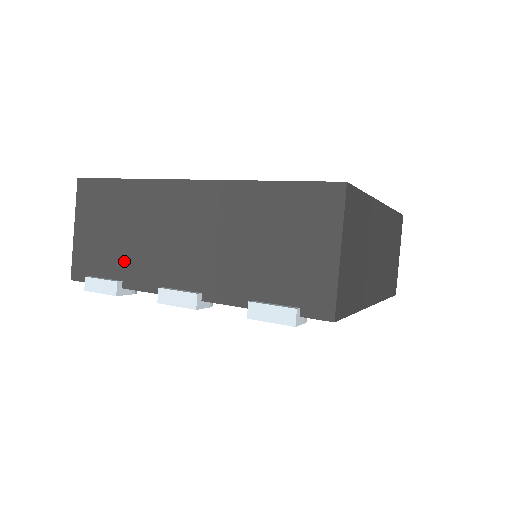
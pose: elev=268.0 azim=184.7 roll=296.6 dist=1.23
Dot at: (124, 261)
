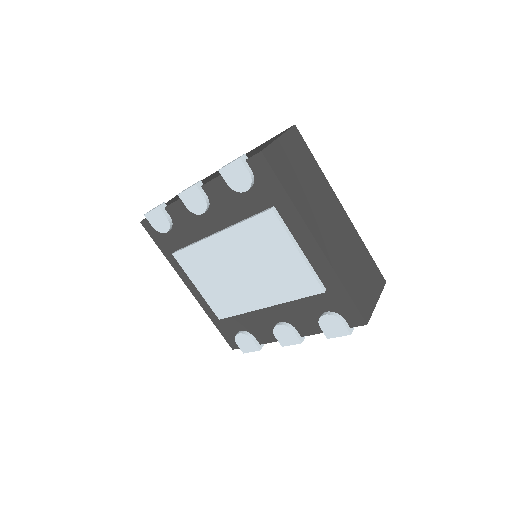
Dot at: (174, 200)
